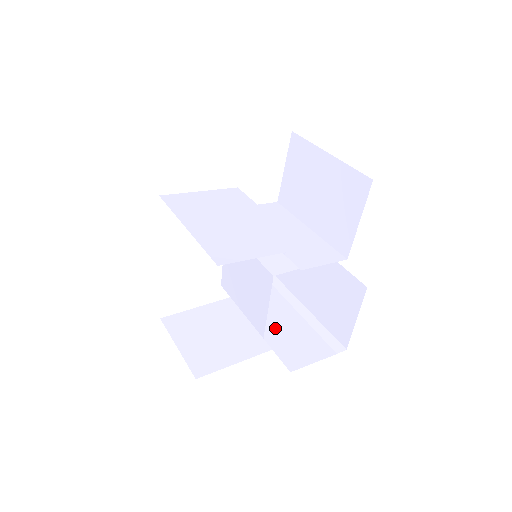
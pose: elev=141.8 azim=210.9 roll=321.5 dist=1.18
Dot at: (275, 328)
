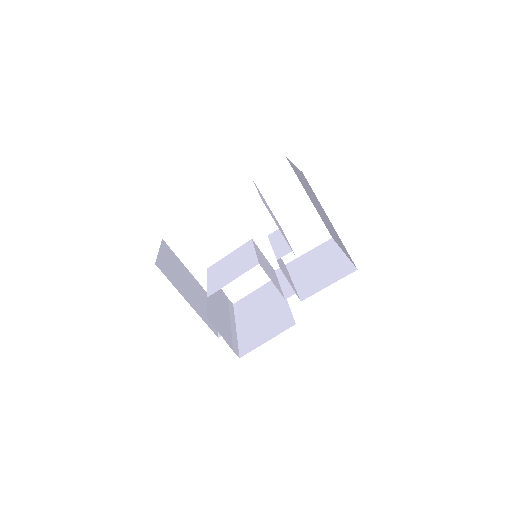
Dot at: (215, 306)
